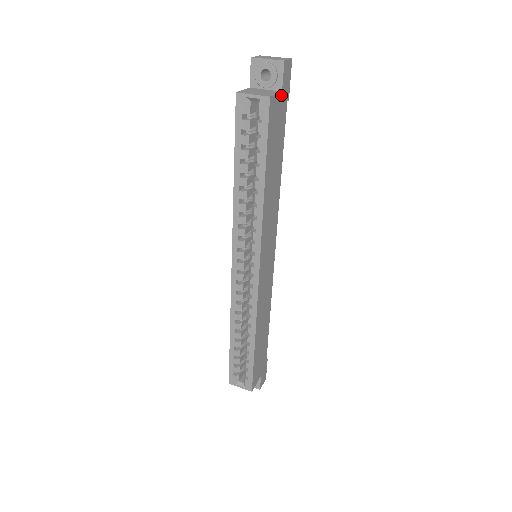
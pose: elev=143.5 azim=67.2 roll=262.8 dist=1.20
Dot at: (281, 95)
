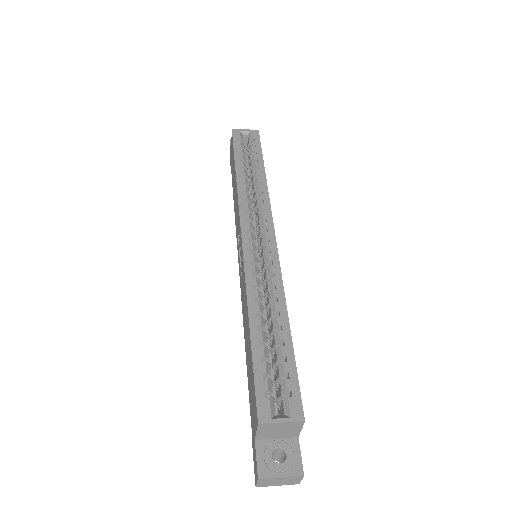
Dot at: occluded
